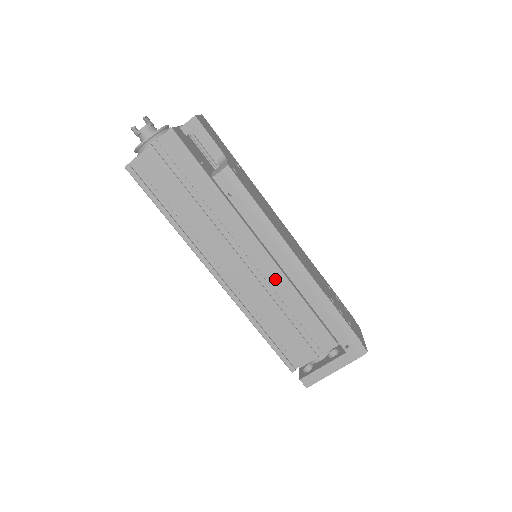
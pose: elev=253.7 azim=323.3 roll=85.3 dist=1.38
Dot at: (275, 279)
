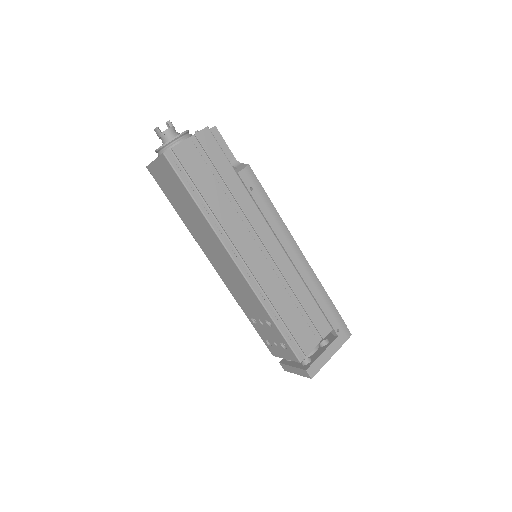
Dot at: (285, 267)
